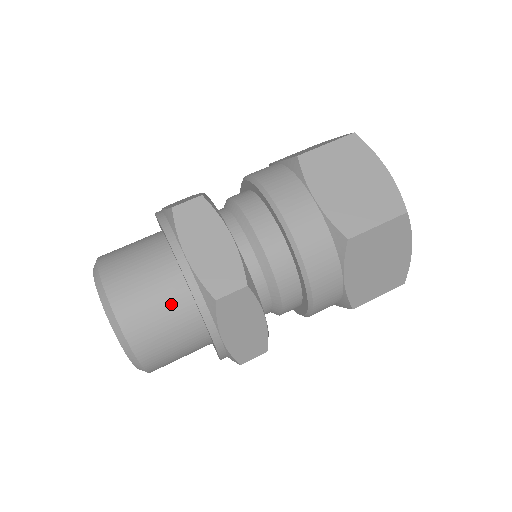
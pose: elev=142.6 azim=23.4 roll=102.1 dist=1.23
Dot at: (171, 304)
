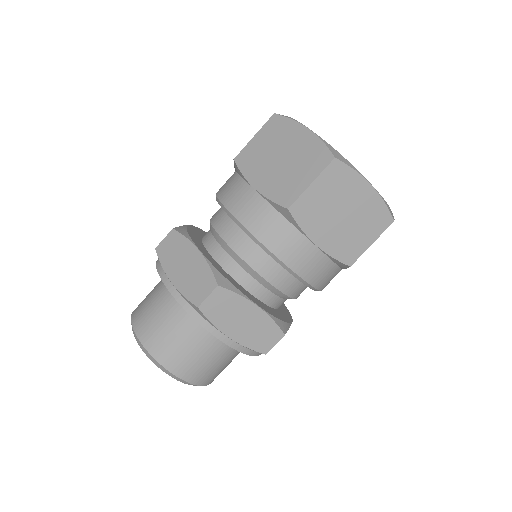
Dot at: (158, 286)
